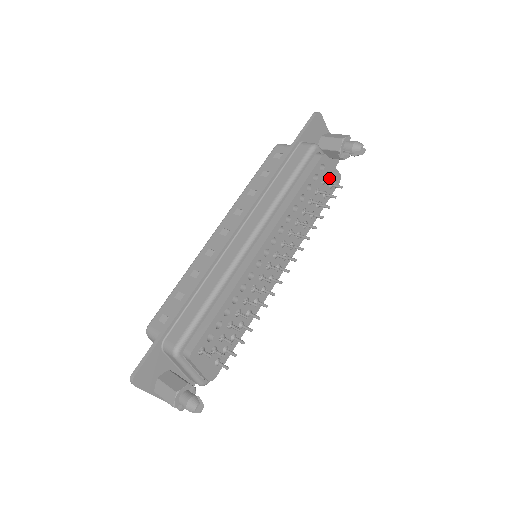
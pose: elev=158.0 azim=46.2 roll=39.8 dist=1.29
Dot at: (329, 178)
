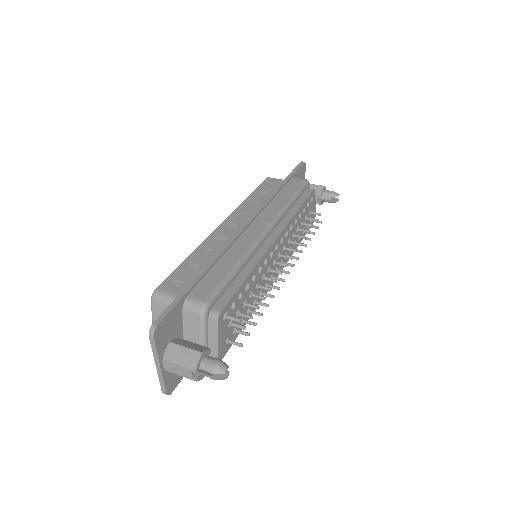
Dot at: occluded
